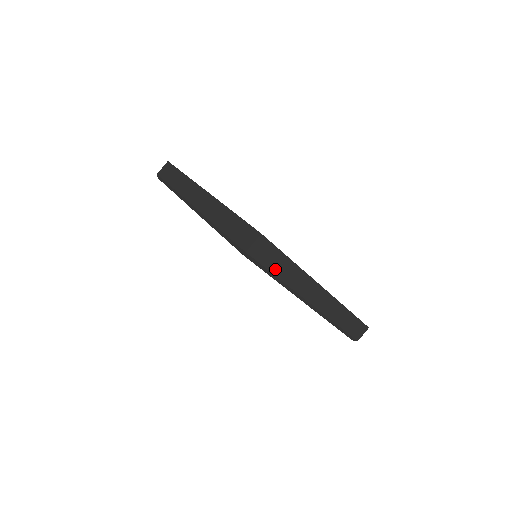
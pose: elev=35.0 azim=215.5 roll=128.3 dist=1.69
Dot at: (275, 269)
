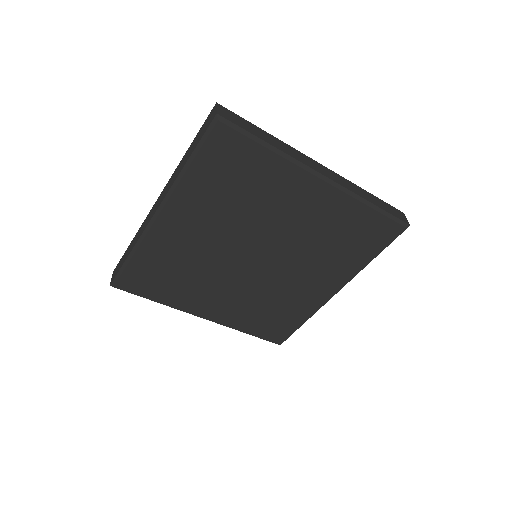
Dot at: (258, 136)
